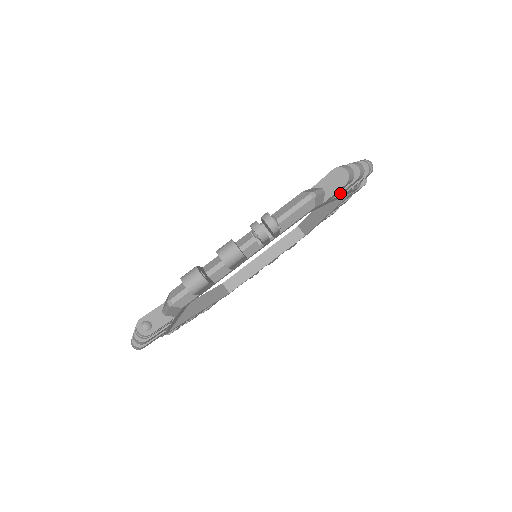
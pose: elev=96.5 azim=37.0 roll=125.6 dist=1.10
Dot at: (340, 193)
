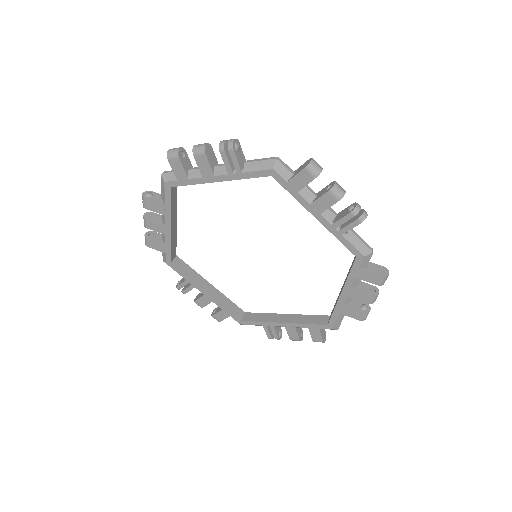
Dot at: (314, 201)
